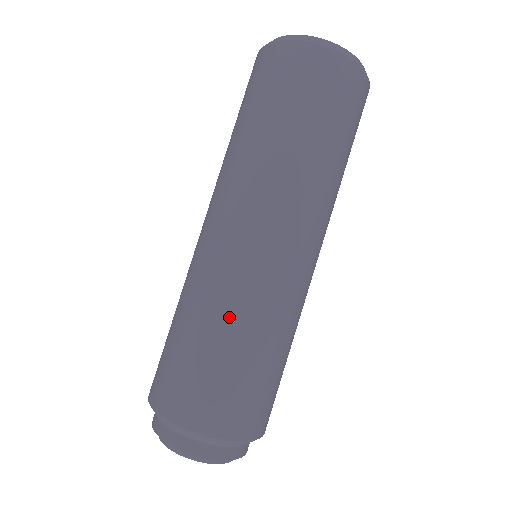
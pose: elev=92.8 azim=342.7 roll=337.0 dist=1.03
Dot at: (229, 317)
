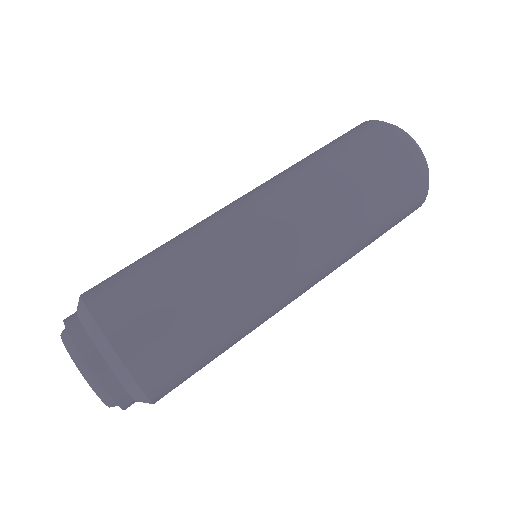
Dot at: (224, 287)
